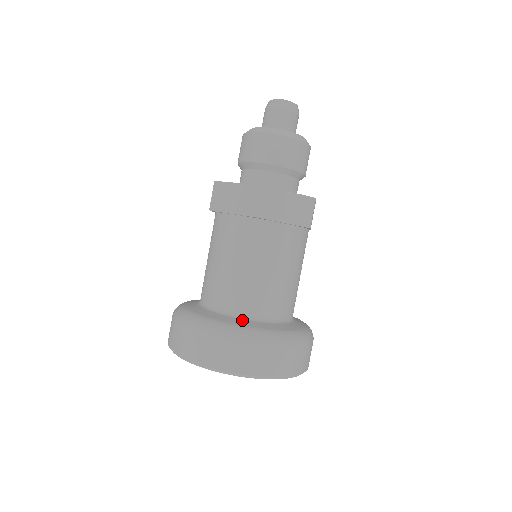
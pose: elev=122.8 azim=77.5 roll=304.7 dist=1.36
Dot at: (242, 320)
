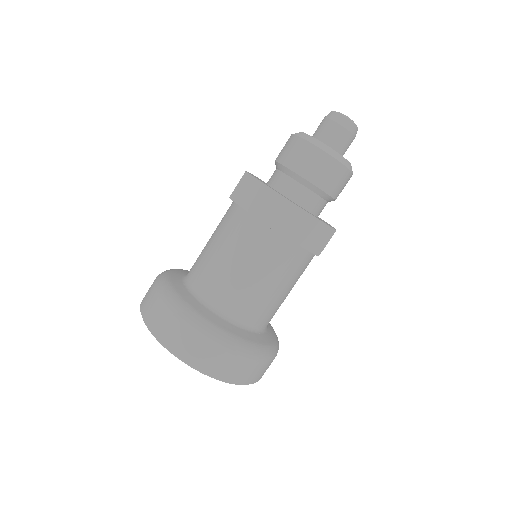
Dot at: (182, 284)
